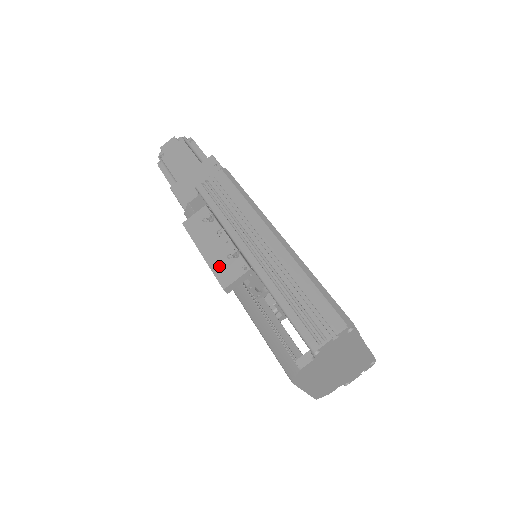
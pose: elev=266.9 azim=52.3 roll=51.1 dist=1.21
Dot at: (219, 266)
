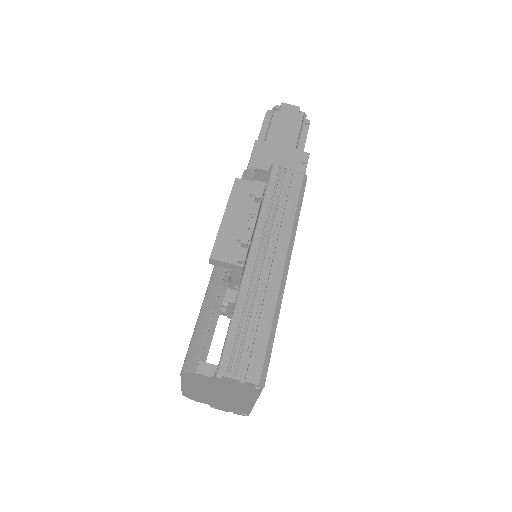
Dot at: (225, 239)
